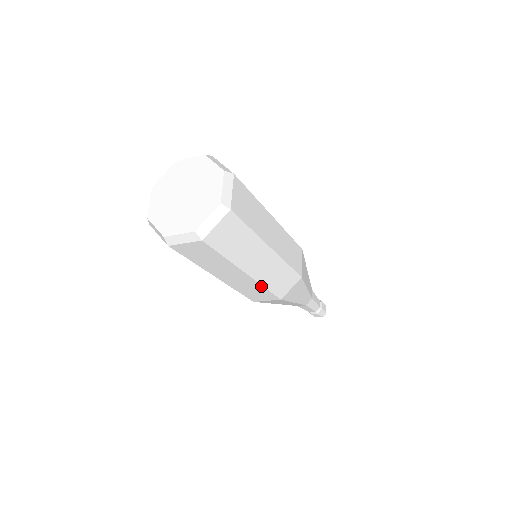
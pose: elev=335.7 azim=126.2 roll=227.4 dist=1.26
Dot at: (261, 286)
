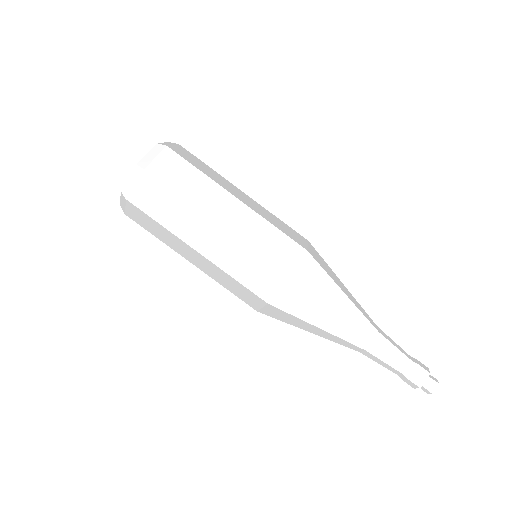
Dot at: (227, 274)
